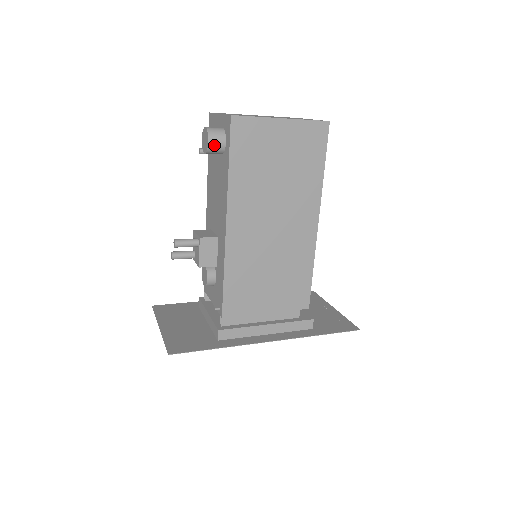
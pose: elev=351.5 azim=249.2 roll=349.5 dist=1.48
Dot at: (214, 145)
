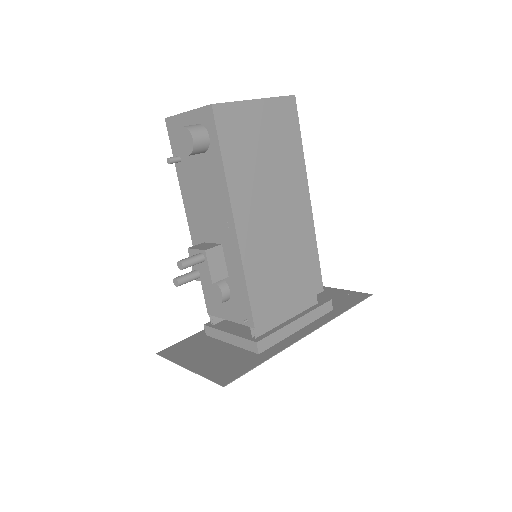
Dot at: (199, 142)
